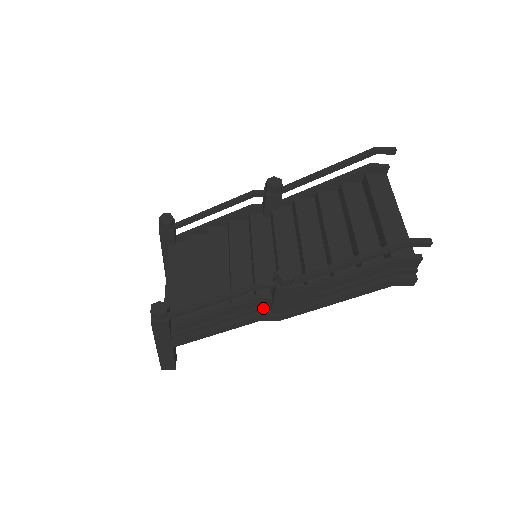
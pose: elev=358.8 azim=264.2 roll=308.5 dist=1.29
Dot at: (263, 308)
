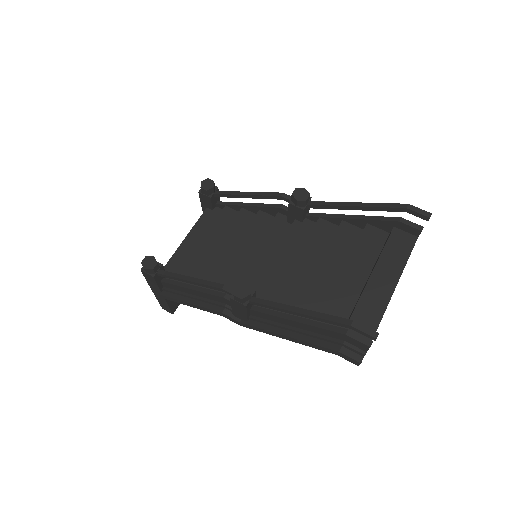
Dot at: (227, 307)
